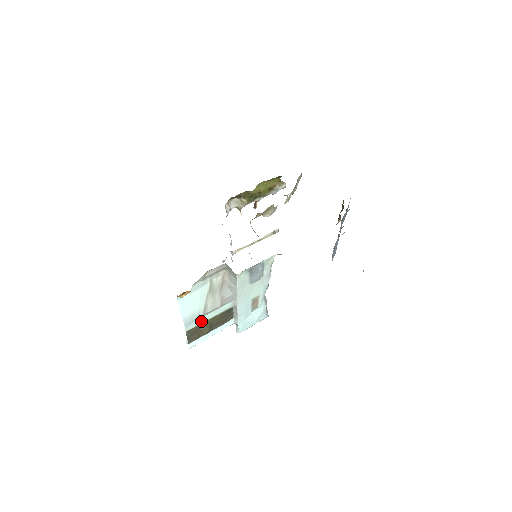
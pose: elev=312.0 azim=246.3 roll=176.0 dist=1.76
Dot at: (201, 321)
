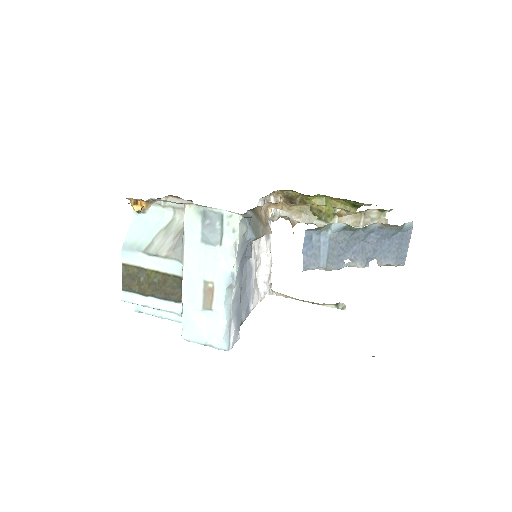
Dot at: (141, 262)
